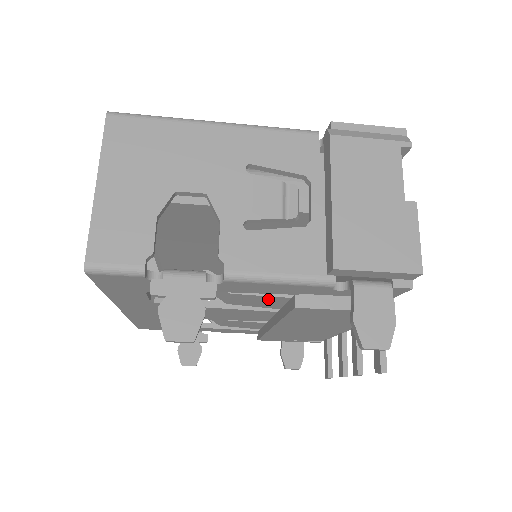
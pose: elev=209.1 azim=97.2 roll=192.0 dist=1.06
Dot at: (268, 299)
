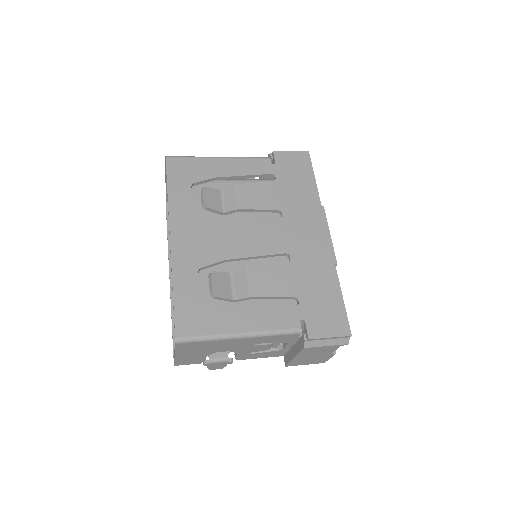
Dot at: occluded
